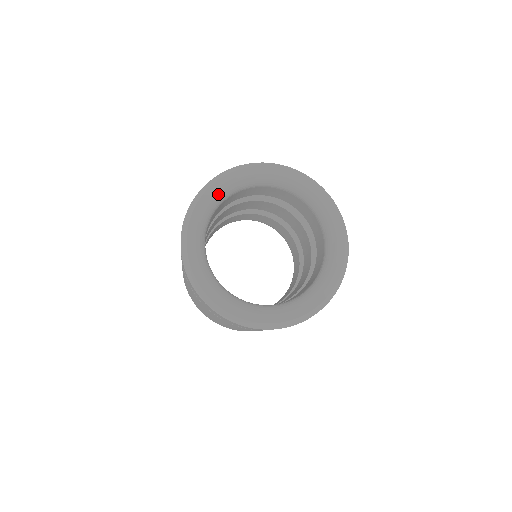
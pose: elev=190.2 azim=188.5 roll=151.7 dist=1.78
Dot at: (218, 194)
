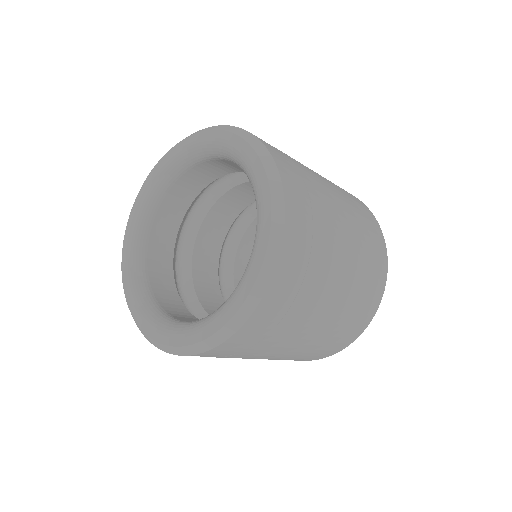
Dot at: (154, 182)
